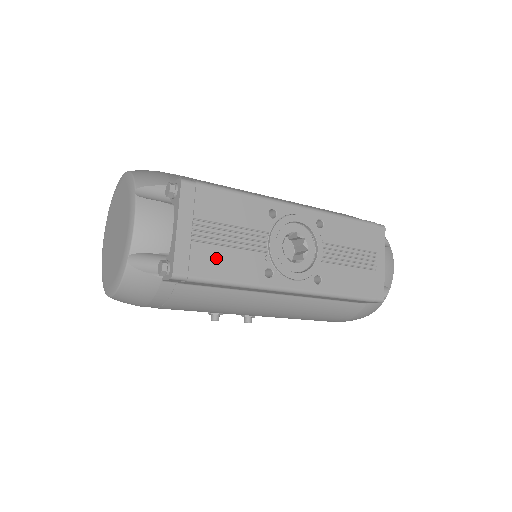
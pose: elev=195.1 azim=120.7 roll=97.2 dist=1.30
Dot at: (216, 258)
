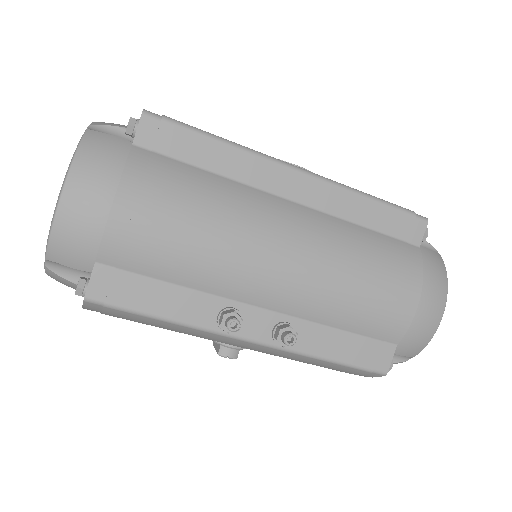
Dot at: occluded
